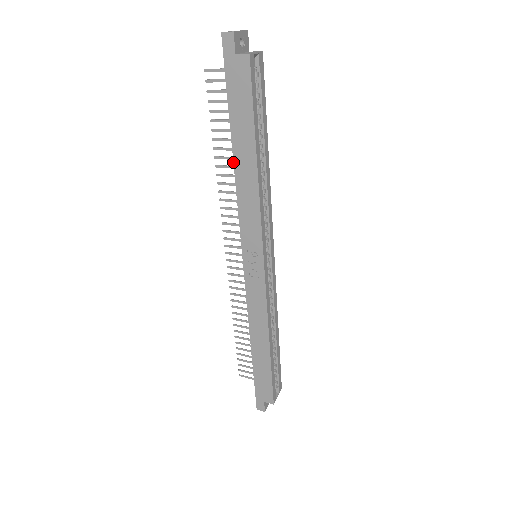
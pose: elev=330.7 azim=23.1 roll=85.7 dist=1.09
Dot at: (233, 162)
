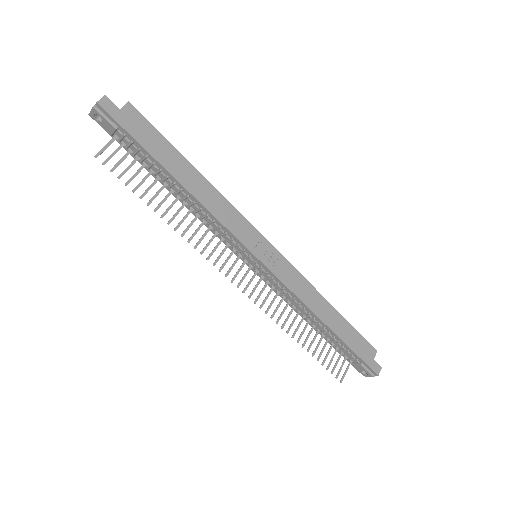
Dot at: (186, 189)
